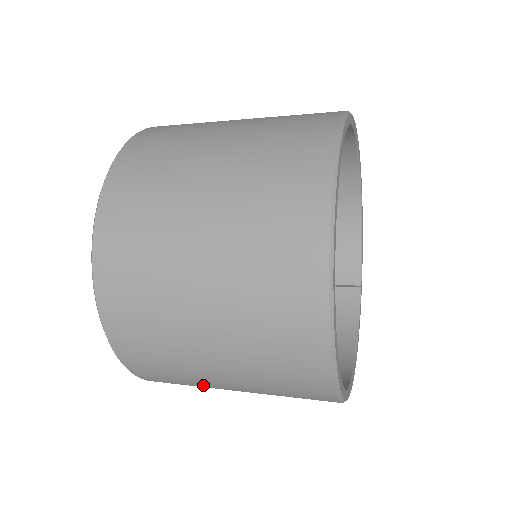
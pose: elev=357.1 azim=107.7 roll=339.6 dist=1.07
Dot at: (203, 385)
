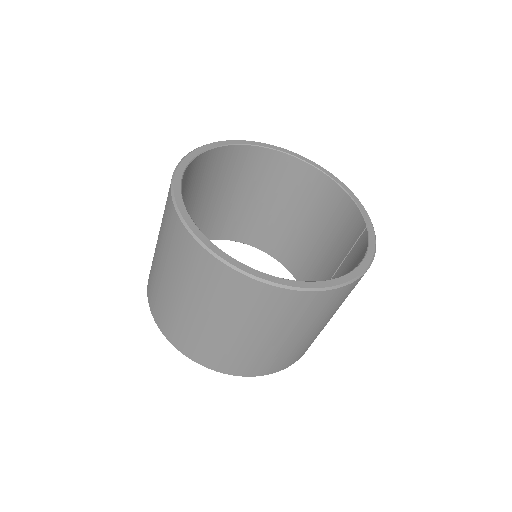
Dot at: (230, 345)
